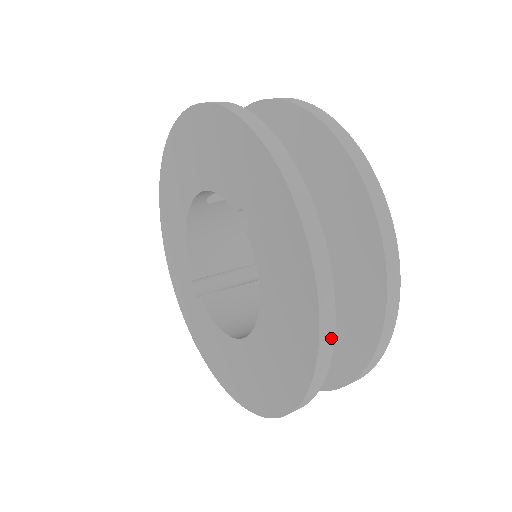
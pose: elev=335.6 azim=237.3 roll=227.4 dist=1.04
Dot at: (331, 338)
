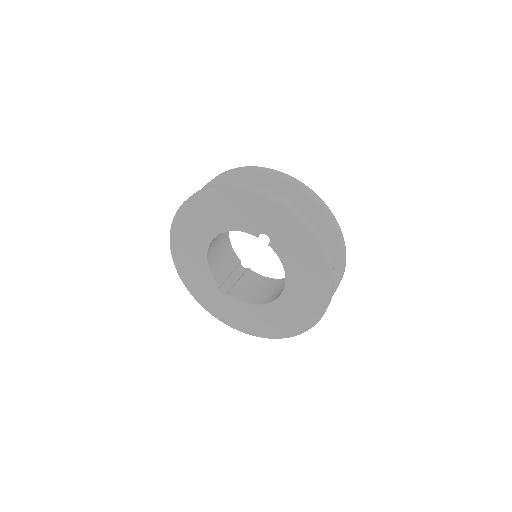
Dot at: (333, 274)
